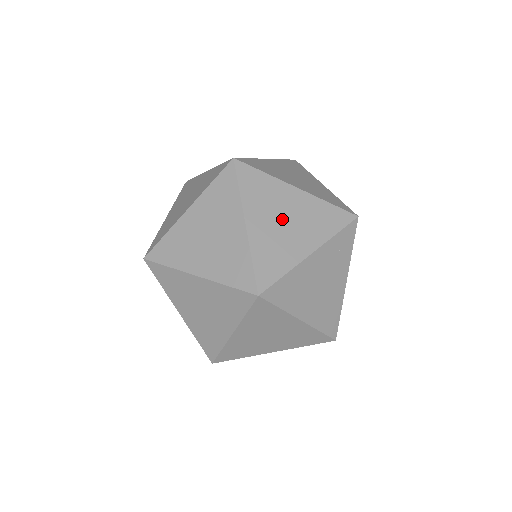
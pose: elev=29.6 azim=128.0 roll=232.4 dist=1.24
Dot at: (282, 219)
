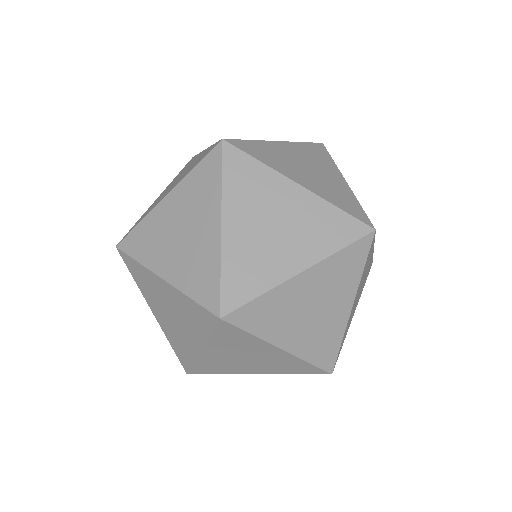
Dot at: occluded
